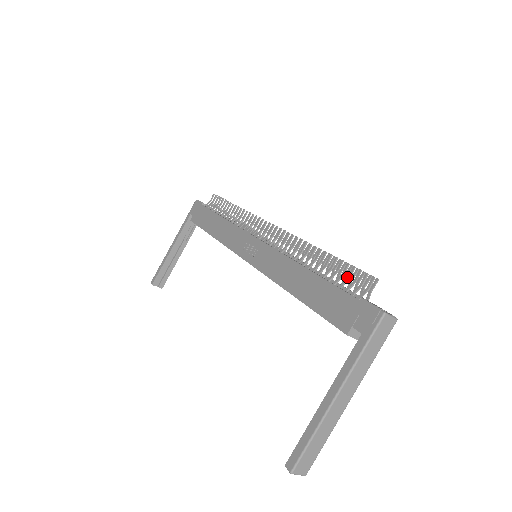
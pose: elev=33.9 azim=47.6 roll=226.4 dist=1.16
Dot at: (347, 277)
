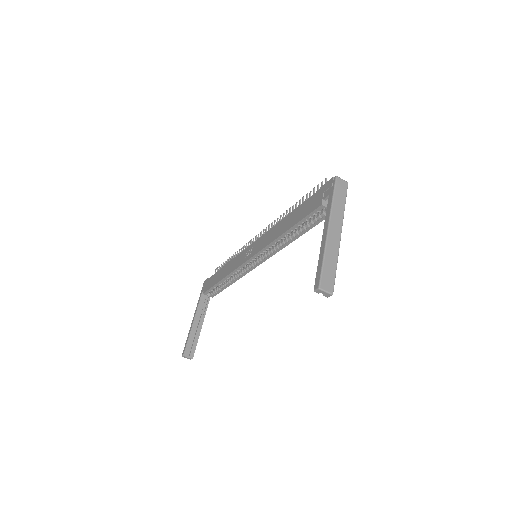
Dot at: occluded
